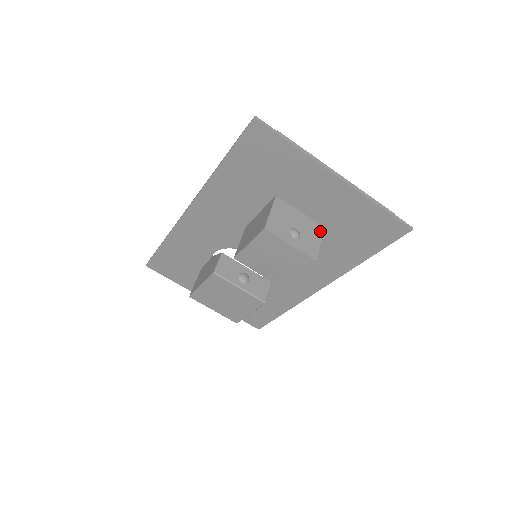
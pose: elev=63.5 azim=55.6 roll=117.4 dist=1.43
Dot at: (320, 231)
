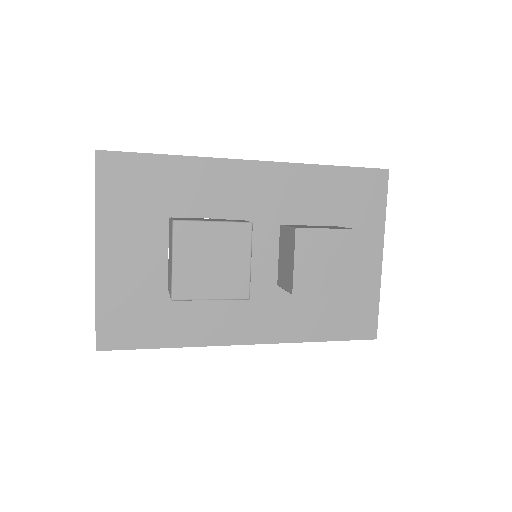
Dot at: occluded
